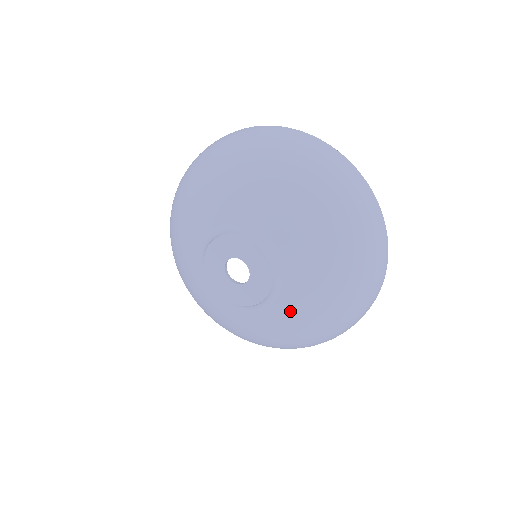
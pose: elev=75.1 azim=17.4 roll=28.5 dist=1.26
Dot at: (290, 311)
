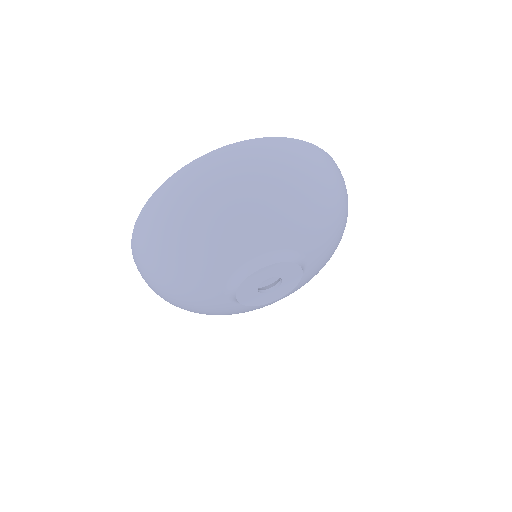
Dot at: (256, 307)
